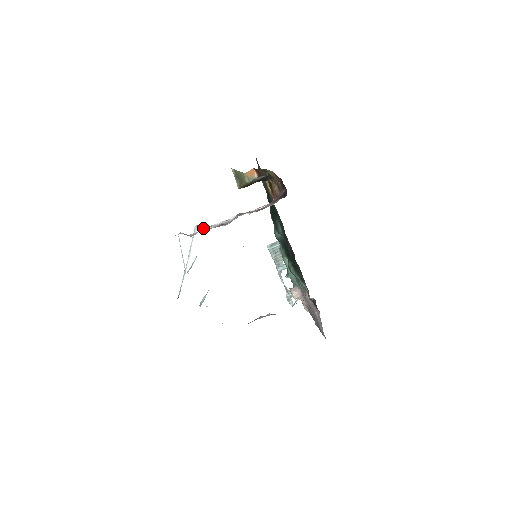
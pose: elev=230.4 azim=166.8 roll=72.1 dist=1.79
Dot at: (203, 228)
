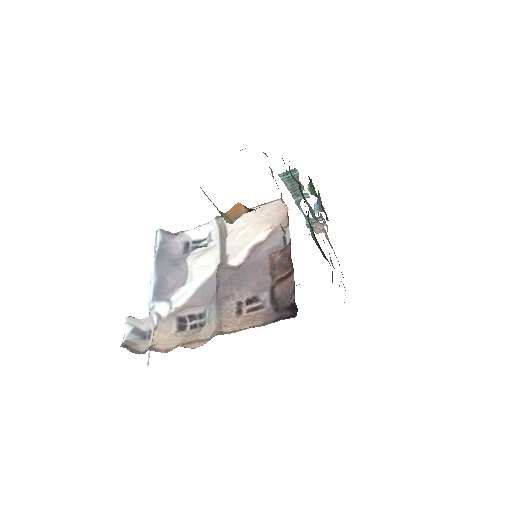
Dot at: (162, 309)
